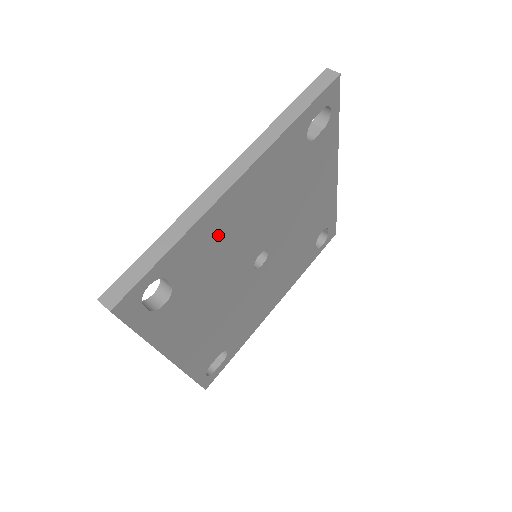
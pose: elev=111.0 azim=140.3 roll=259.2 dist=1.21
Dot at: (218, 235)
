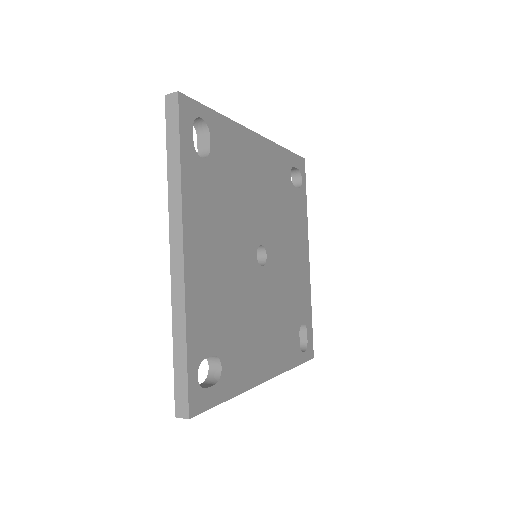
Dot at: (210, 292)
